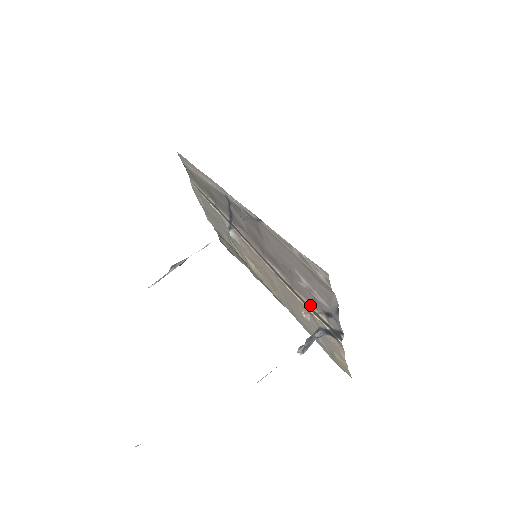
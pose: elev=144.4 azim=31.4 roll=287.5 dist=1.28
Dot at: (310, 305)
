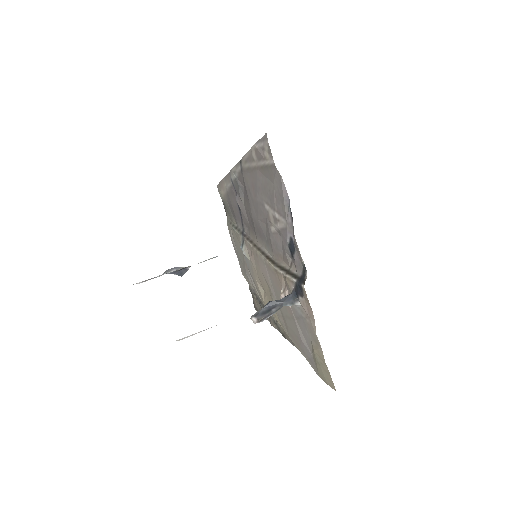
Dot at: (284, 265)
